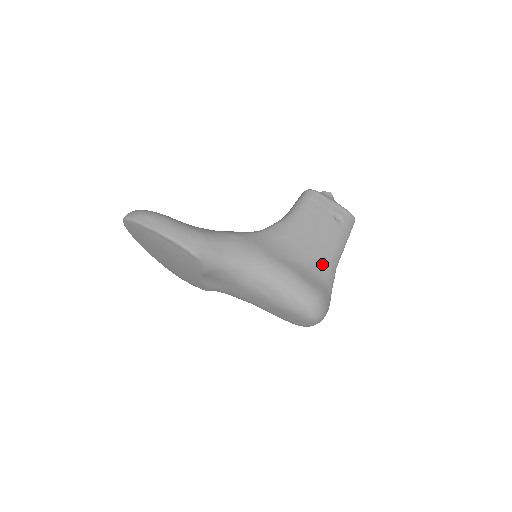
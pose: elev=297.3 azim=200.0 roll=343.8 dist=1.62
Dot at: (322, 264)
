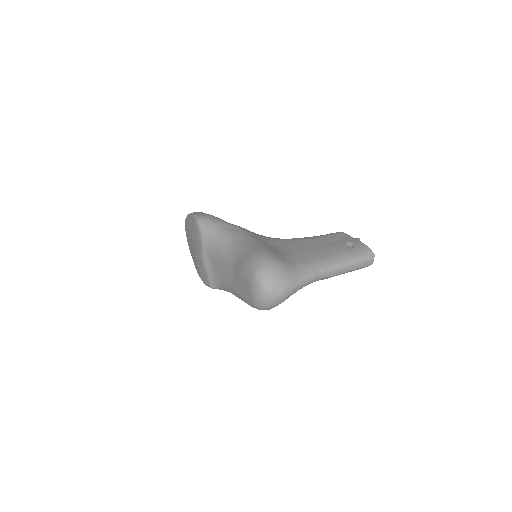
Dot at: (303, 258)
